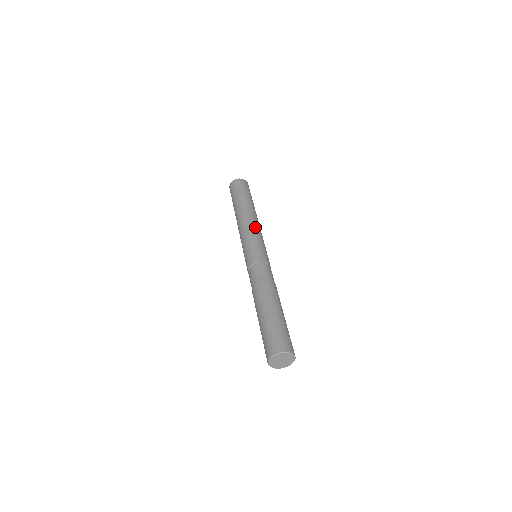
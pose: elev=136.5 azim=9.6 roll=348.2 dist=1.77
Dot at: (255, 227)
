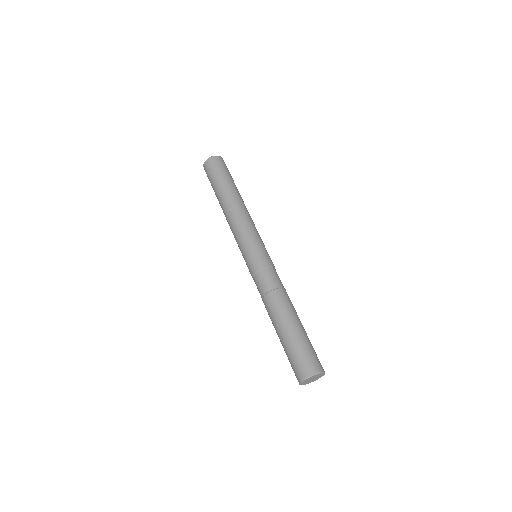
Dot at: (241, 224)
